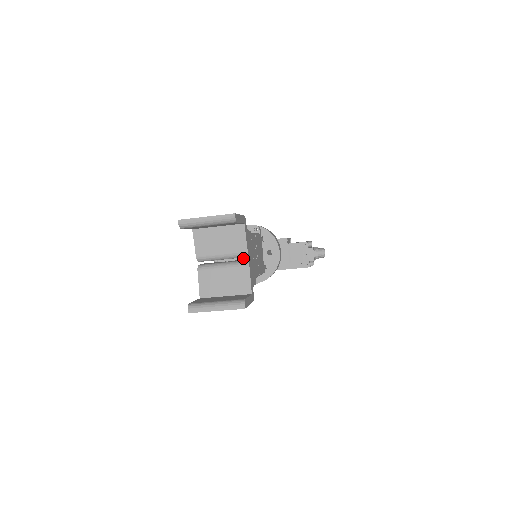
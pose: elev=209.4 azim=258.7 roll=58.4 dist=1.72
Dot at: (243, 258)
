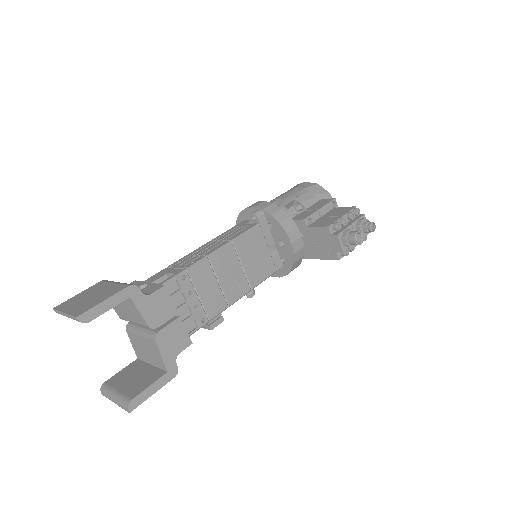
Dot at: occluded
